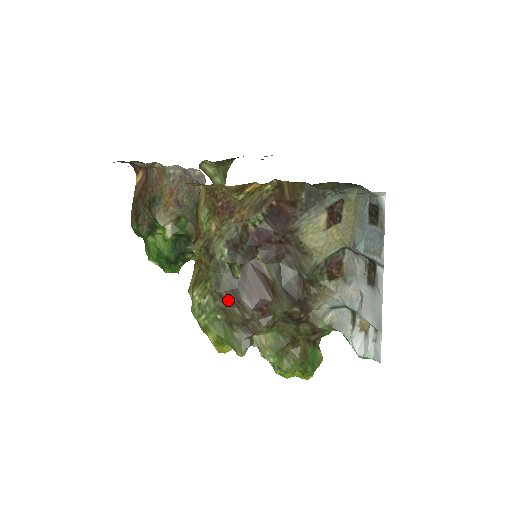
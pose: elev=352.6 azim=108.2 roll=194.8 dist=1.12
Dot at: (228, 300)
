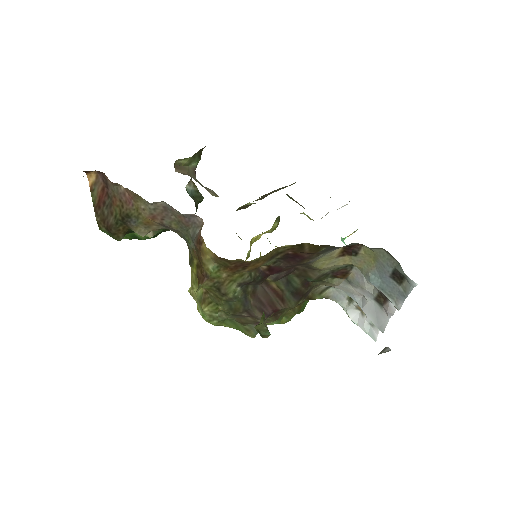
Dot at: (241, 316)
